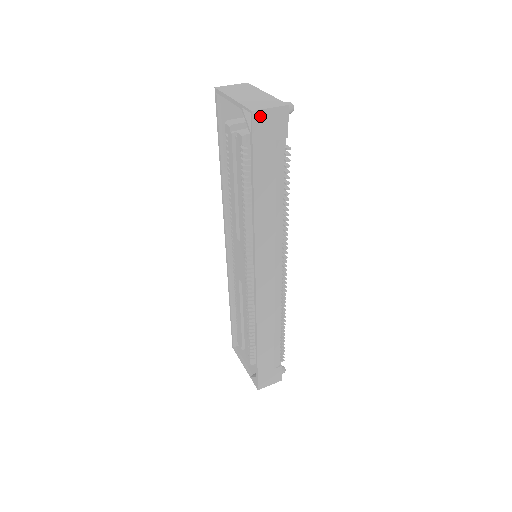
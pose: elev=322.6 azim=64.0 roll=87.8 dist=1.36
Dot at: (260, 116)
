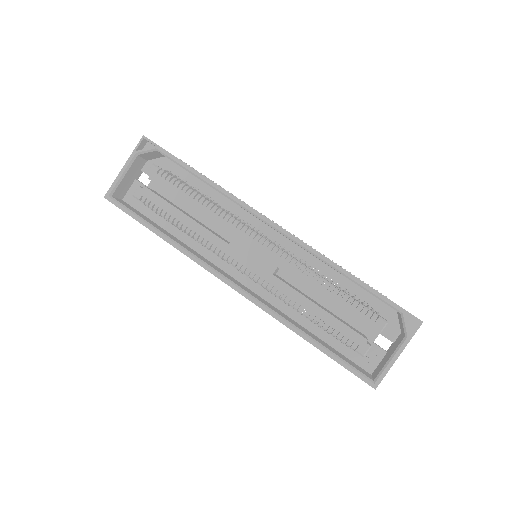
Dot at: occluded
